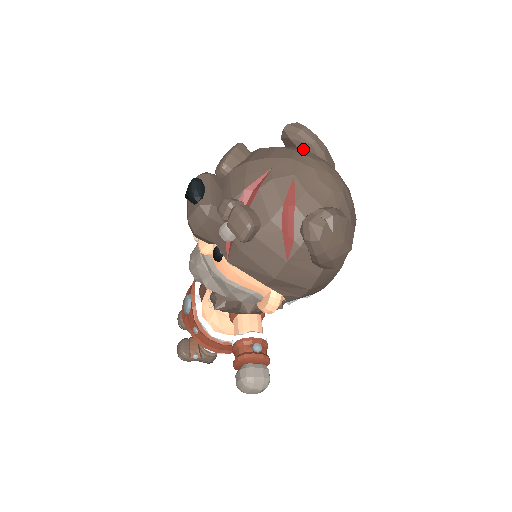
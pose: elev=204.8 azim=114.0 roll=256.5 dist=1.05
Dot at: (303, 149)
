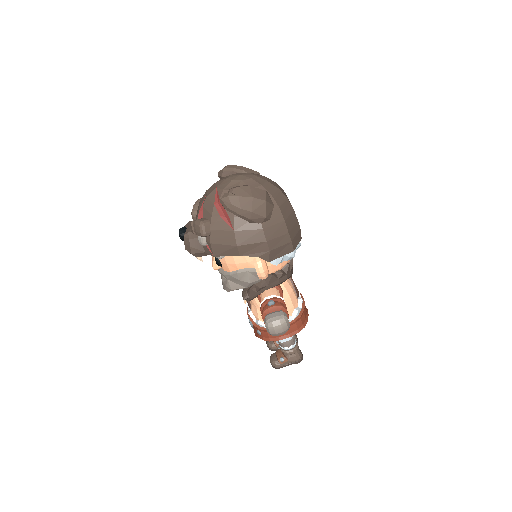
Dot at: occluded
